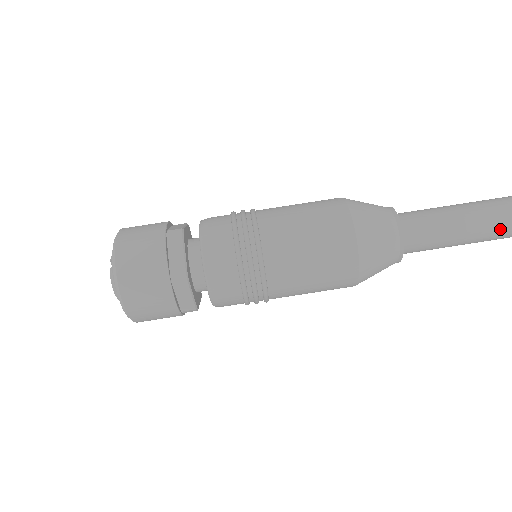
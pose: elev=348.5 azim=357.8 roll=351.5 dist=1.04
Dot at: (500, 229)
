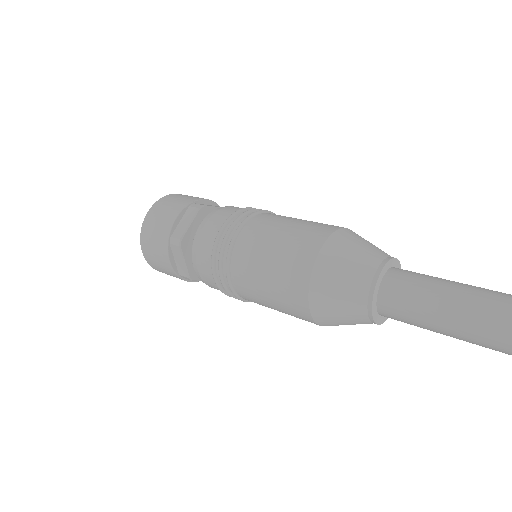
Dot at: out of frame
